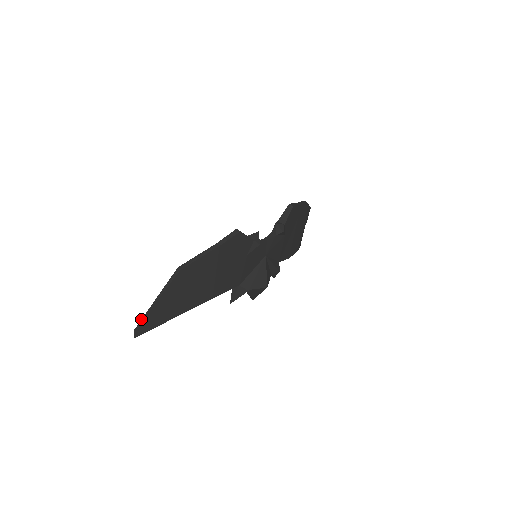
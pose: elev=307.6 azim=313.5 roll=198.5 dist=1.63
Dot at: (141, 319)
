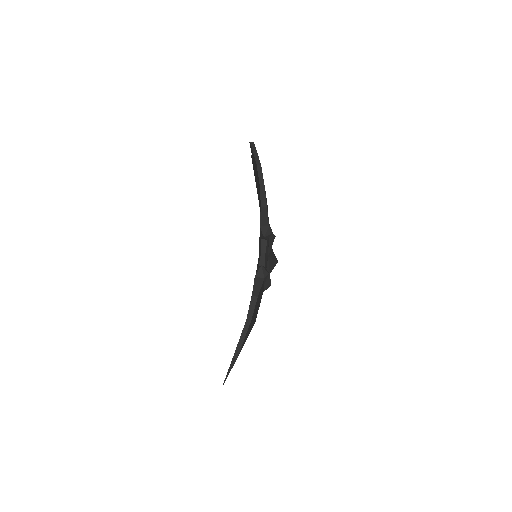
Dot at: (223, 383)
